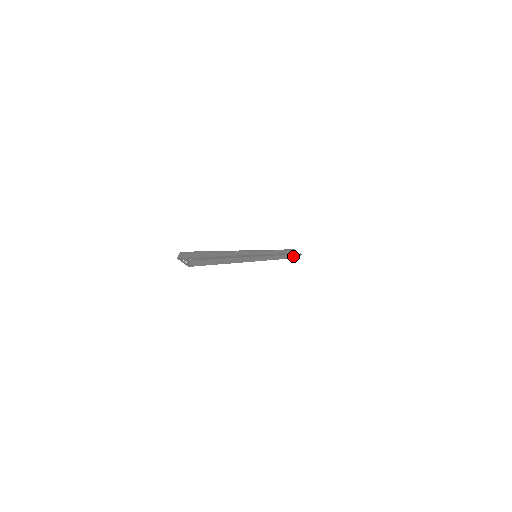
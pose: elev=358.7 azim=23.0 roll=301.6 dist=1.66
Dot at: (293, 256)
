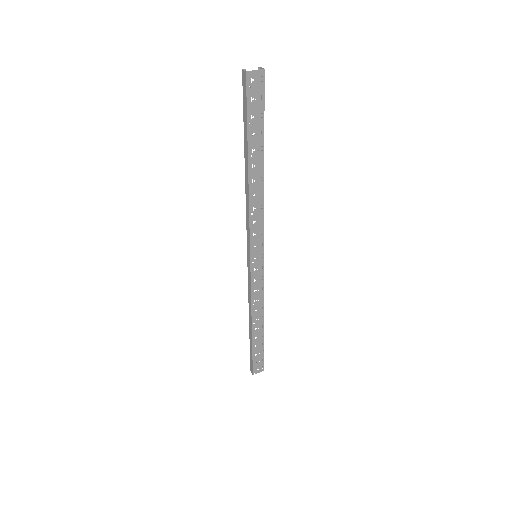
Dot at: (262, 347)
